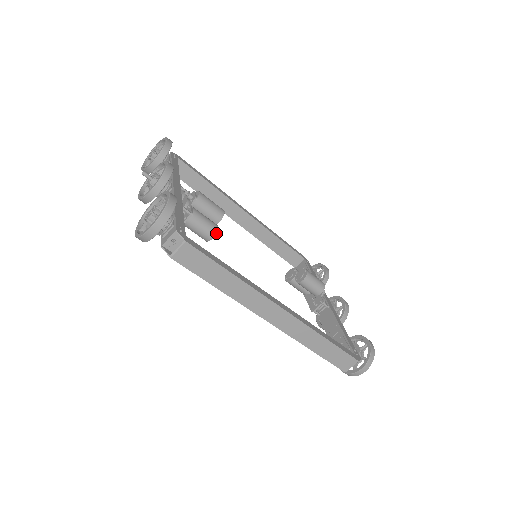
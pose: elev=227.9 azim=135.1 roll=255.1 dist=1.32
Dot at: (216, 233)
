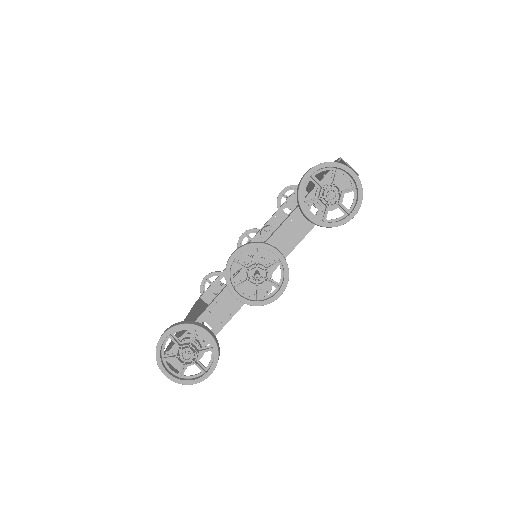
Dot at: occluded
